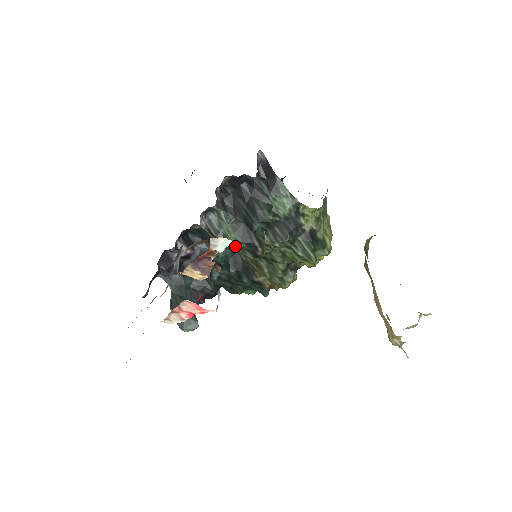
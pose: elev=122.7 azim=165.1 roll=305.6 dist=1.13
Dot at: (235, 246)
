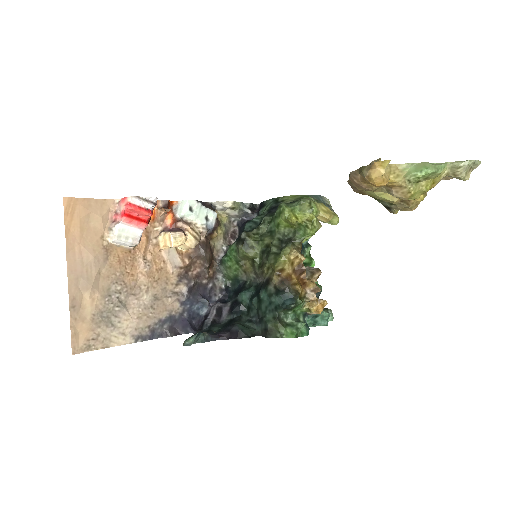
Dot at: (232, 251)
